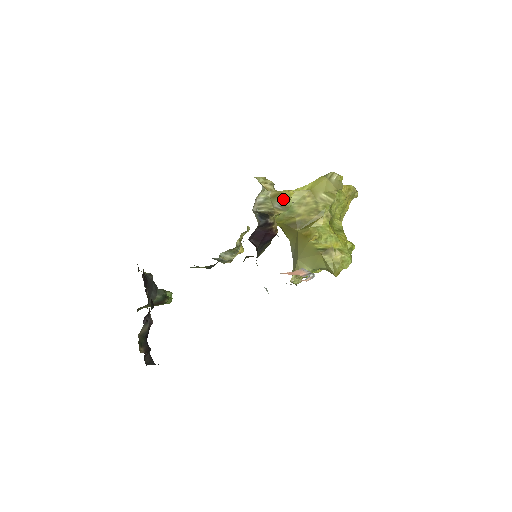
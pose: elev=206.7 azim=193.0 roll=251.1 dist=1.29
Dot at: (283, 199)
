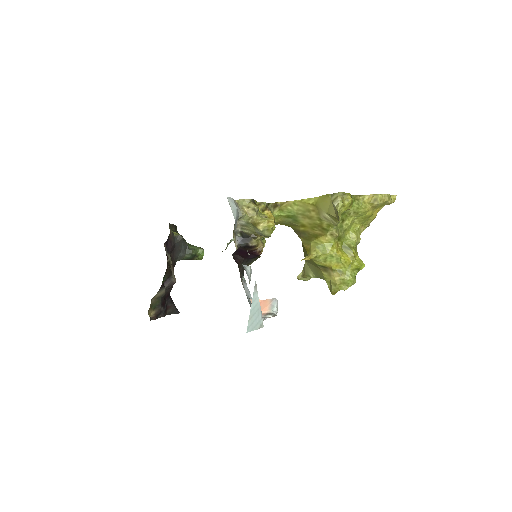
Dot at: (260, 230)
